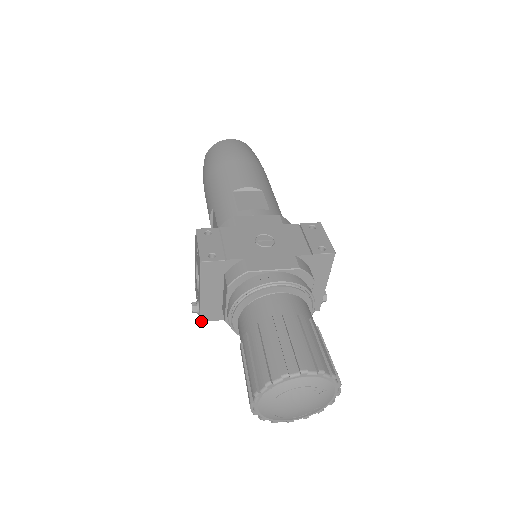
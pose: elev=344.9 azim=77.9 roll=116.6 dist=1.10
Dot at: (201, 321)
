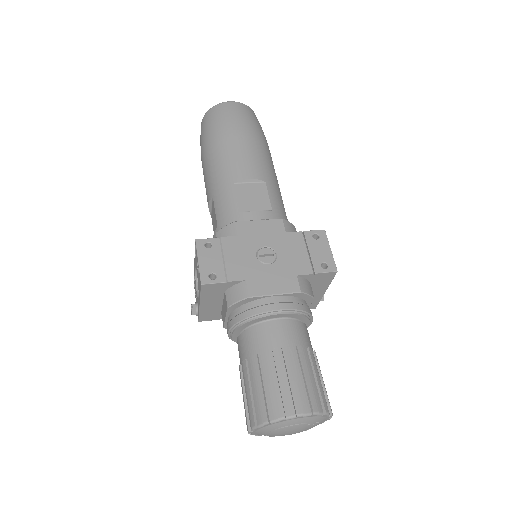
Dot at: (200, 321)
